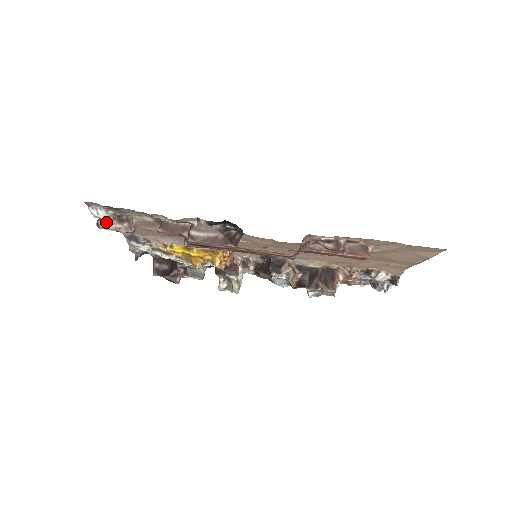
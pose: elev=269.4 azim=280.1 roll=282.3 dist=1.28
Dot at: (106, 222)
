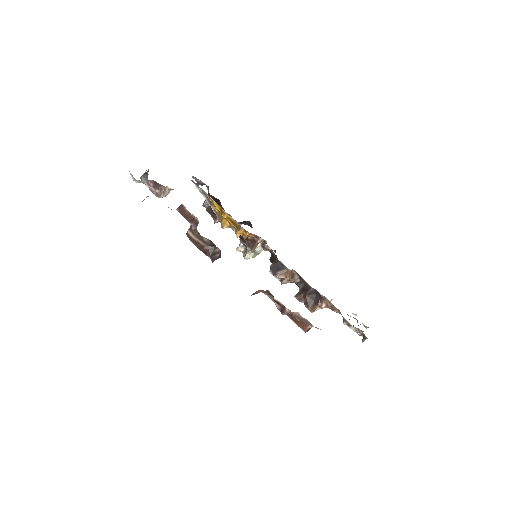
Dot at: (146, 181)
